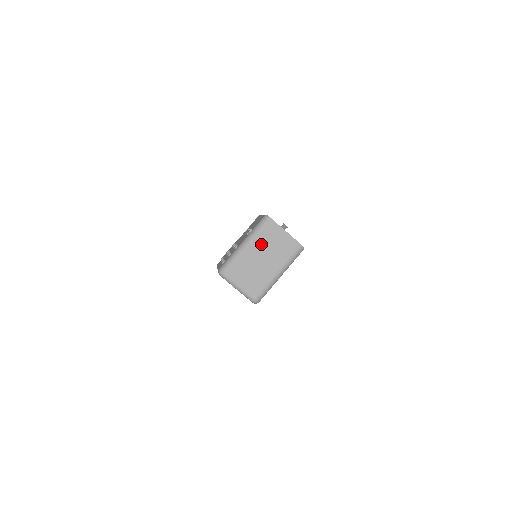
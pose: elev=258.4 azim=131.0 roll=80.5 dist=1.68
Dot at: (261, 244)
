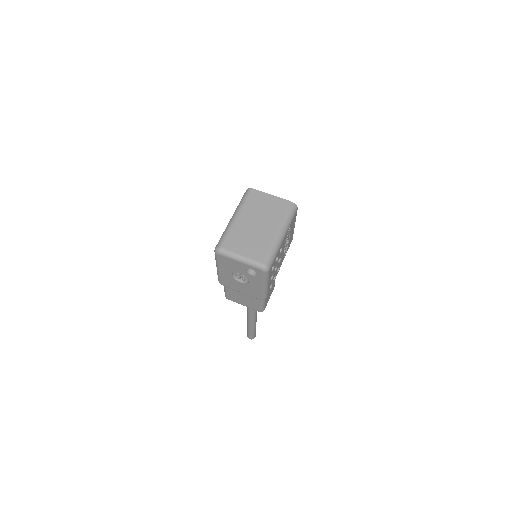
Dot at: (250, 211)
